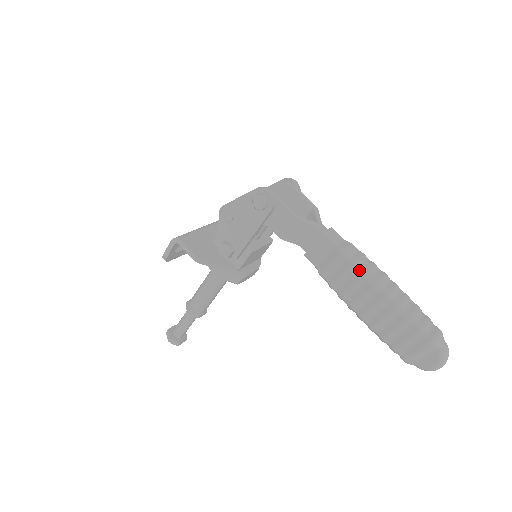
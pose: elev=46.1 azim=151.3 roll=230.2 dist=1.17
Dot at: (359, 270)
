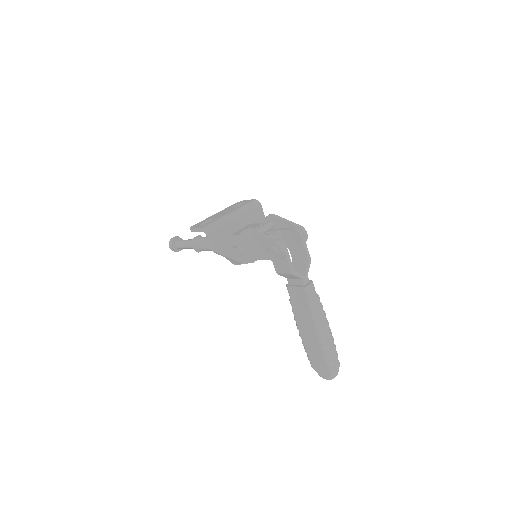
Dot at: (313, 319)
